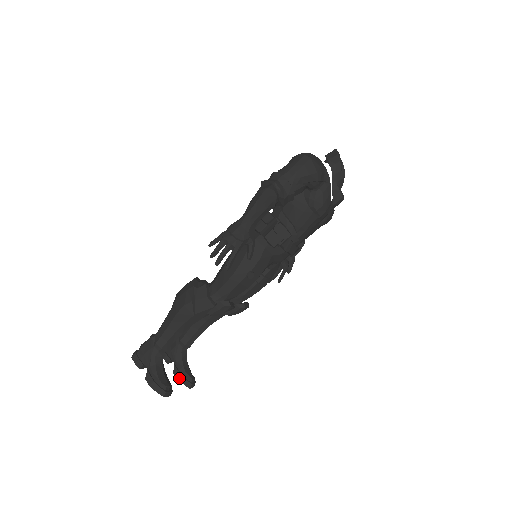
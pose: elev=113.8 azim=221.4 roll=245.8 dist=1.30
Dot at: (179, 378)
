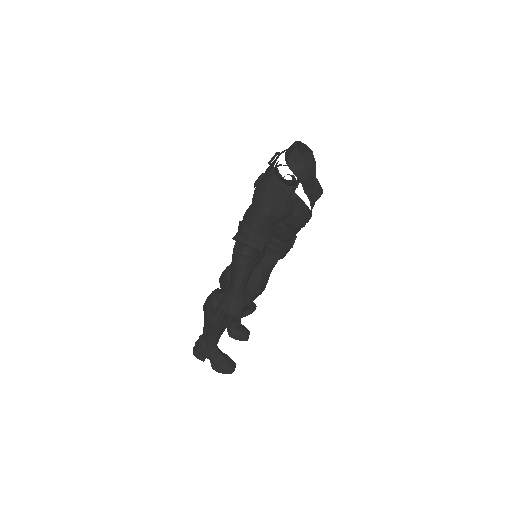
Dot at: (235, 339)
